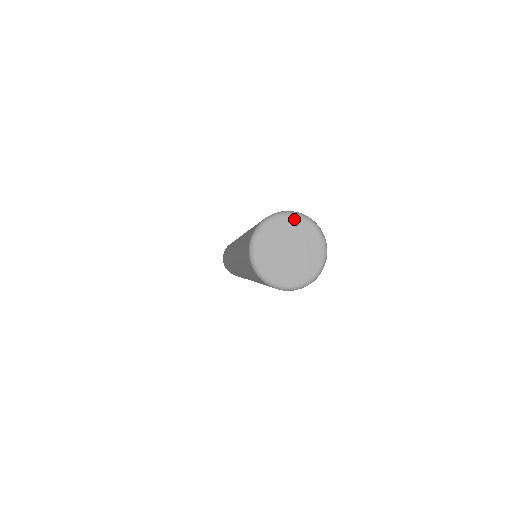
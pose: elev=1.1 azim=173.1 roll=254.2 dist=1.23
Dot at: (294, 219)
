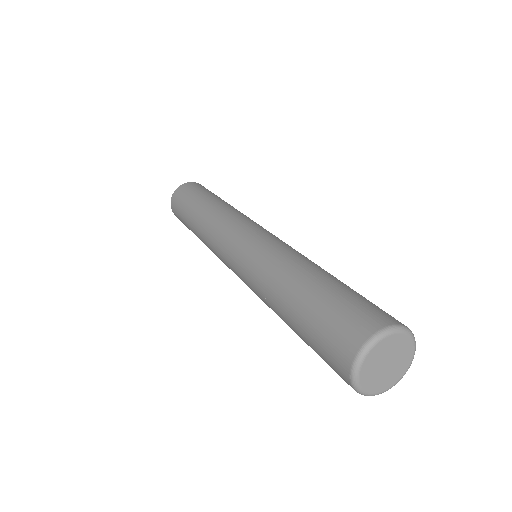
Dot at: (400, 335)
